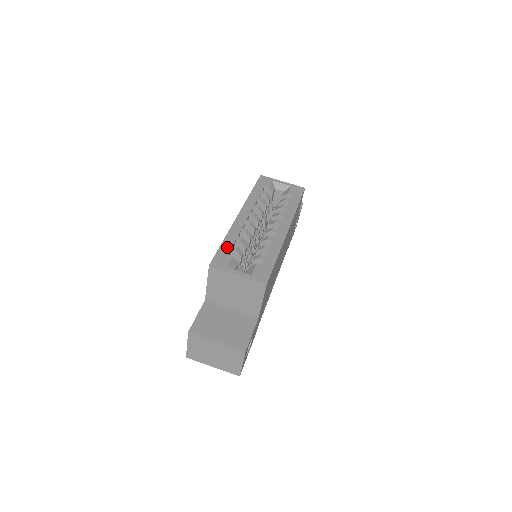
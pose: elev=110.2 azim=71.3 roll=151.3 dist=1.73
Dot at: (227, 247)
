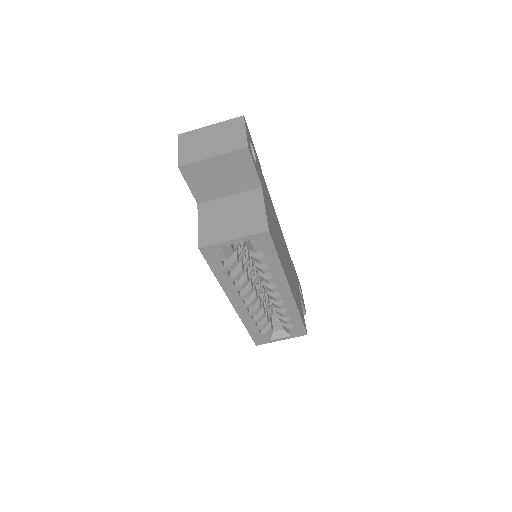
Dot at: (255, 331)
